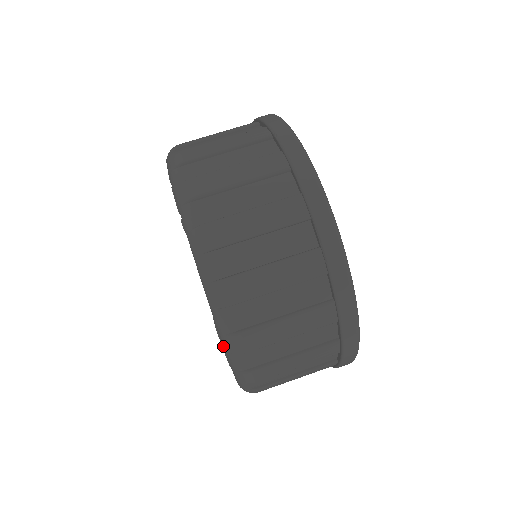
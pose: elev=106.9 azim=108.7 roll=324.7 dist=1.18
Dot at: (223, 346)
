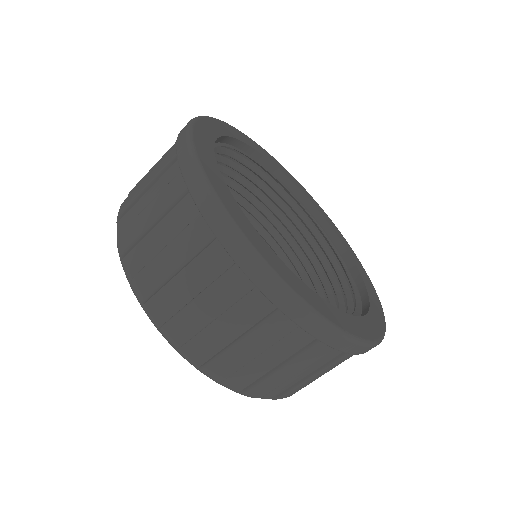
Dot at: occluded
